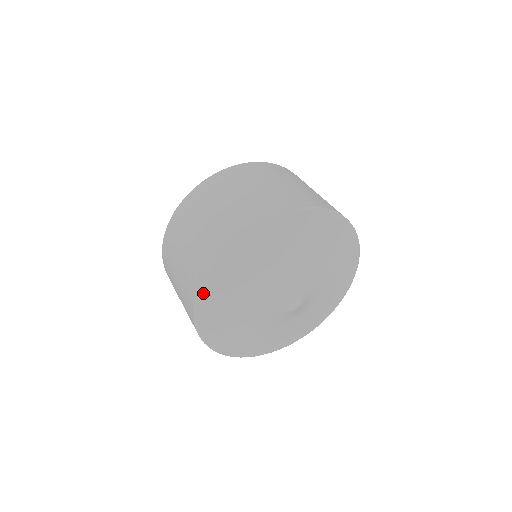
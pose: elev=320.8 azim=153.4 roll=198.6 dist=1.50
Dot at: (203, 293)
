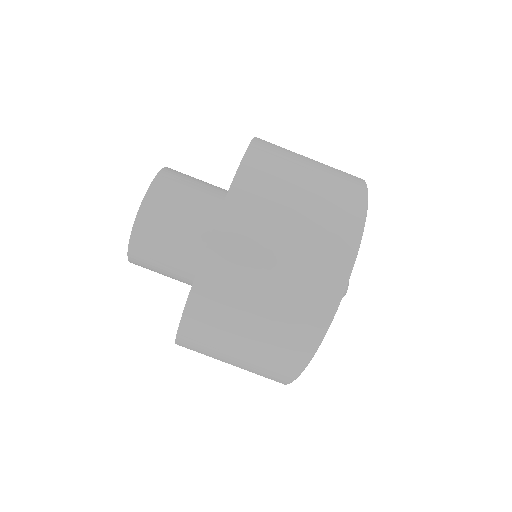
Dot at: occluded
